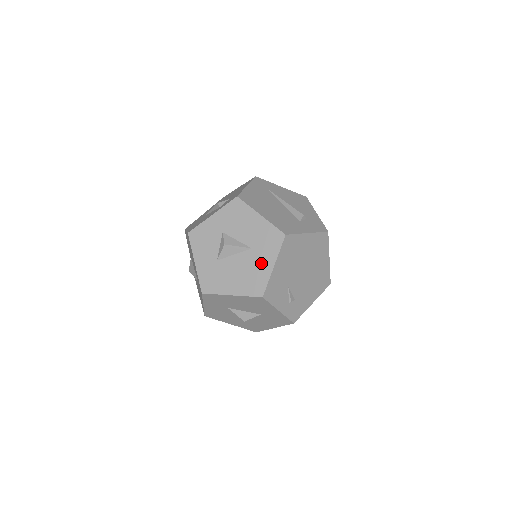
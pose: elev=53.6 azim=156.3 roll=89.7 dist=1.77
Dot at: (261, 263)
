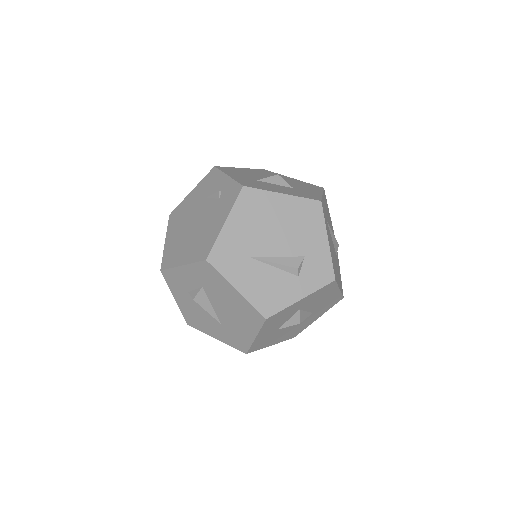
Dot at: (311, 320)
